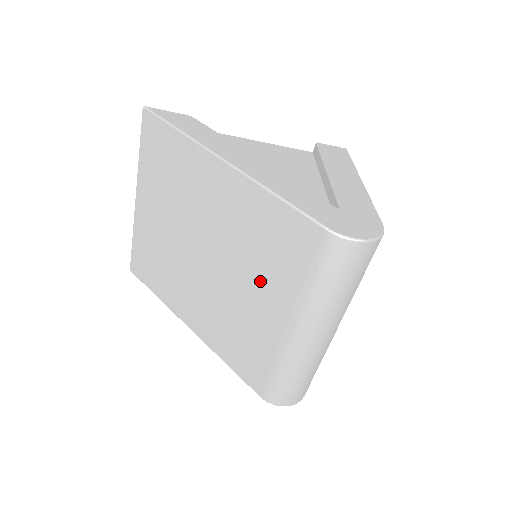
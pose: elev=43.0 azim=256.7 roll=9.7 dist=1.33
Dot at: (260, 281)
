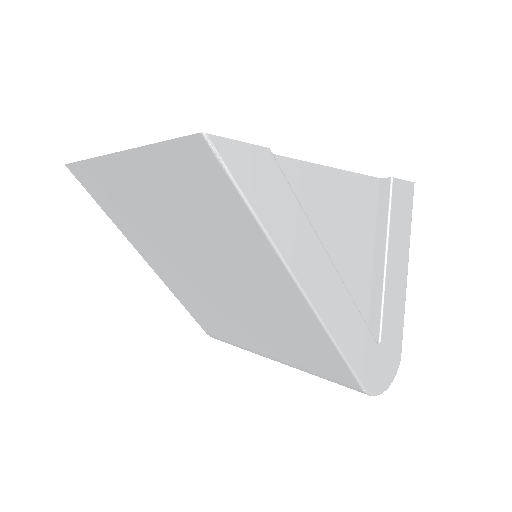
Dot at: (265, 333)
